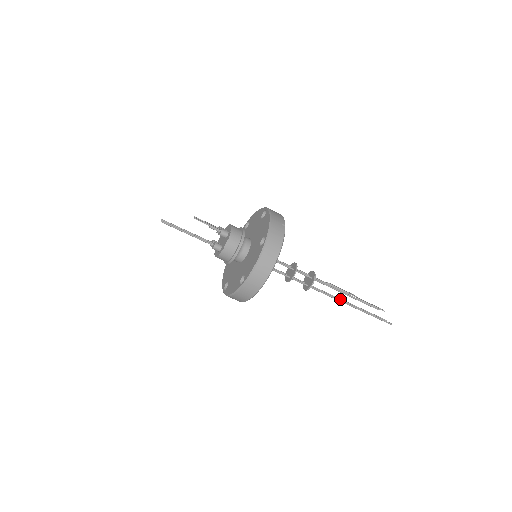
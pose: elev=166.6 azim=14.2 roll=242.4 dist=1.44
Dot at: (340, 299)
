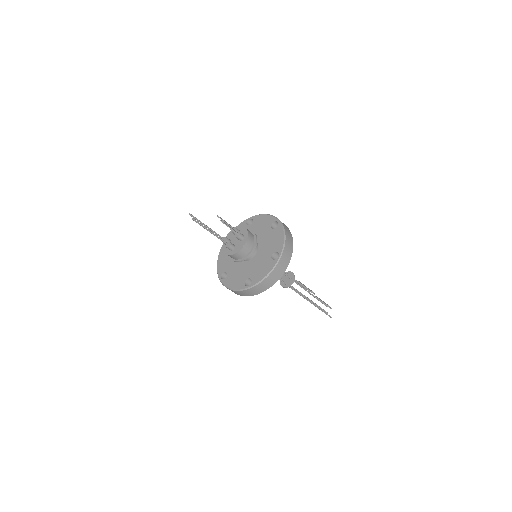
Dot at: occluded
